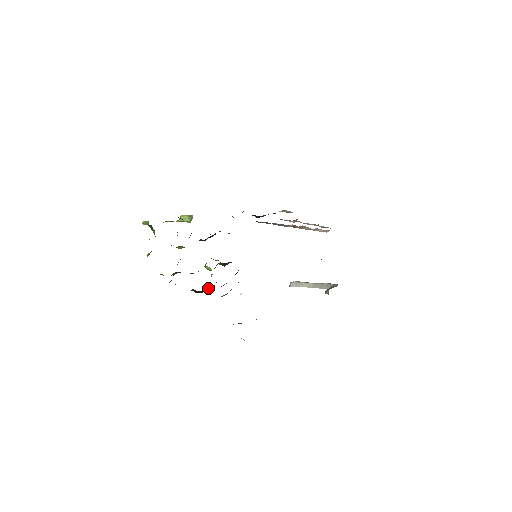
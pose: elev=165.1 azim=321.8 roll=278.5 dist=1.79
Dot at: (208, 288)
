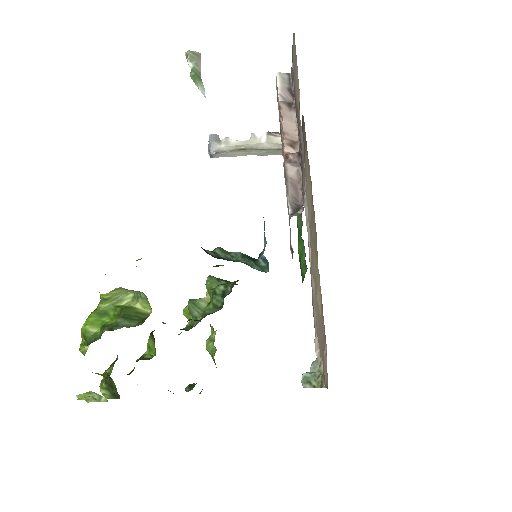
Dot at: occluded
